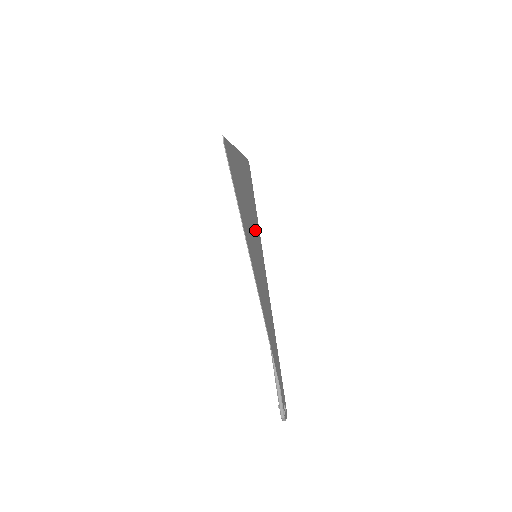
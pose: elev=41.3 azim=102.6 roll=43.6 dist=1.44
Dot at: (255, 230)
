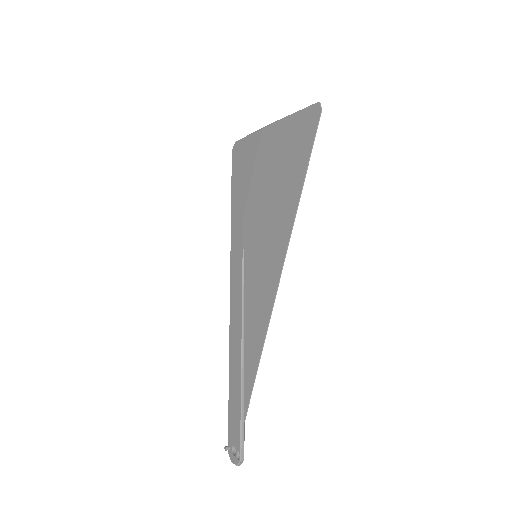
Dot at: occluded
